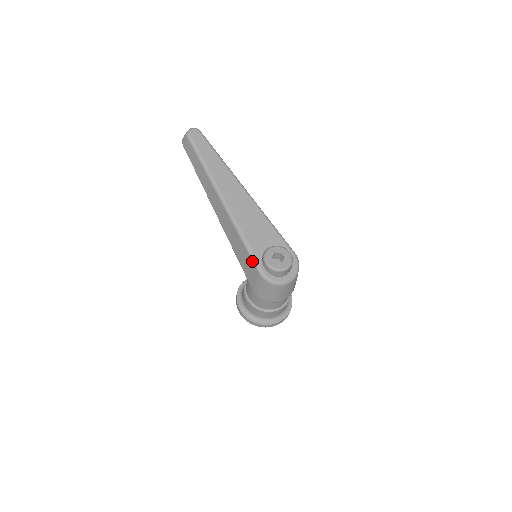
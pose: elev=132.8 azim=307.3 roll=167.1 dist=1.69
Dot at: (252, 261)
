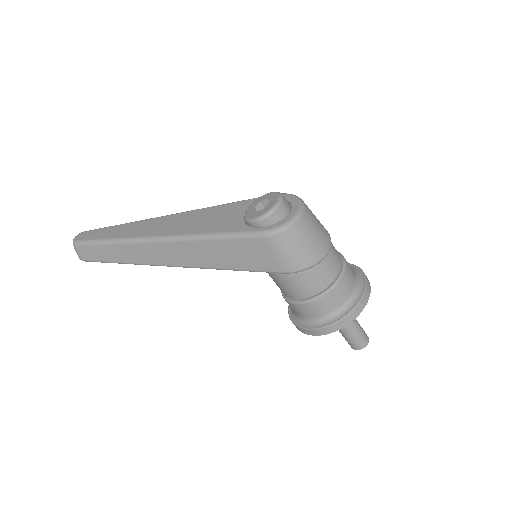
Dot at: (242, 239)
